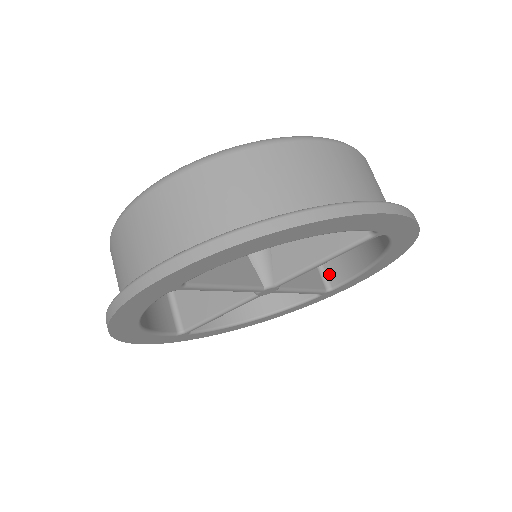
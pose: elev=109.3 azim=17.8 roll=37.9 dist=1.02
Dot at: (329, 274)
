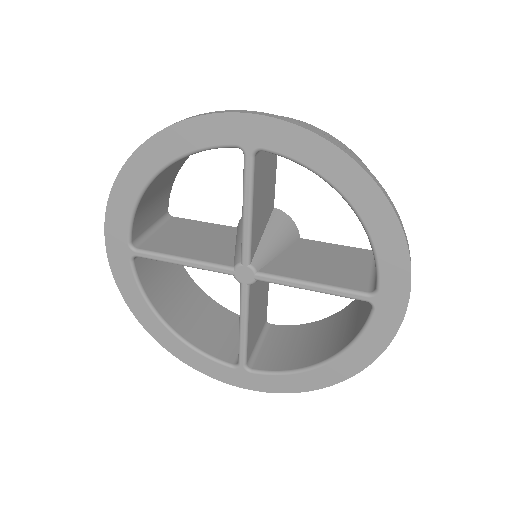
Dot at: occluded
